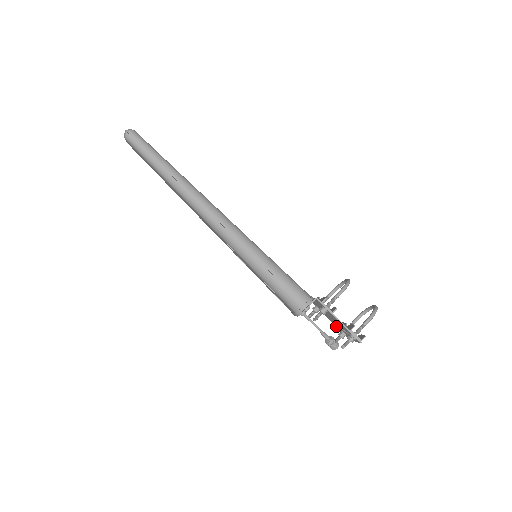
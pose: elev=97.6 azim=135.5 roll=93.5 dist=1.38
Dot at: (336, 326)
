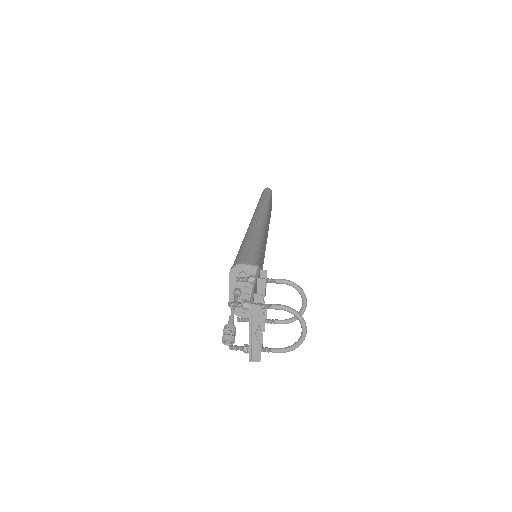
Dot at: occluded
